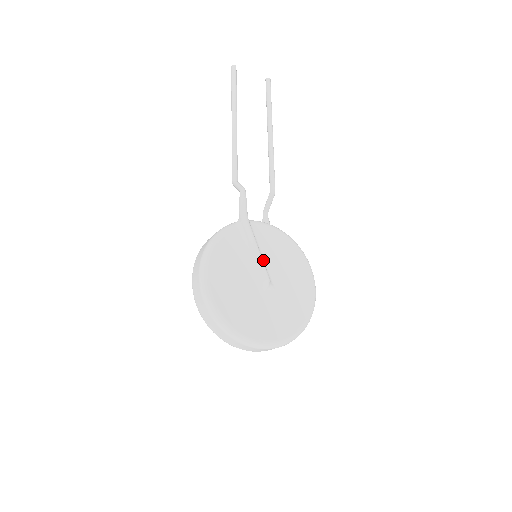
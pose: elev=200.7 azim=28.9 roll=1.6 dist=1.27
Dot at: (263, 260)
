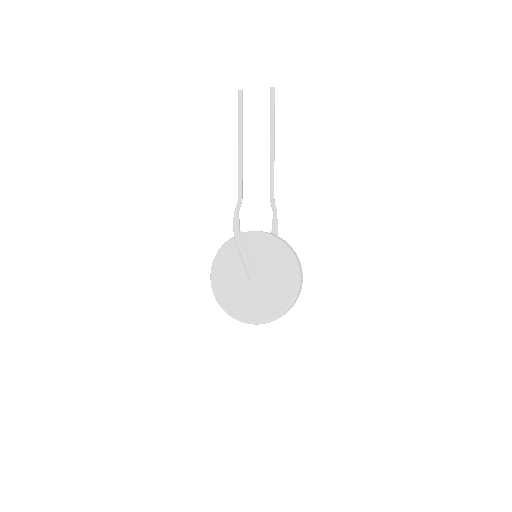
Dot at: (252, 263)
